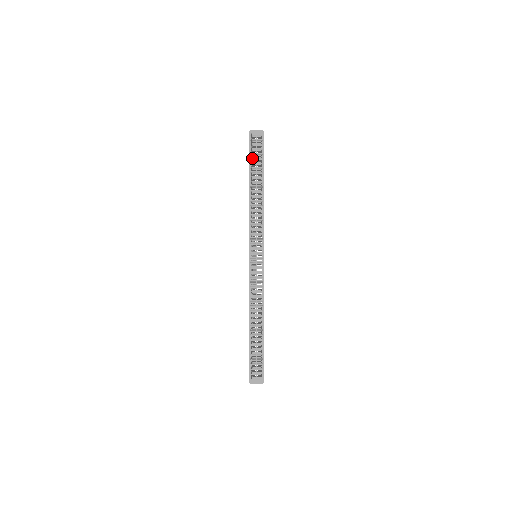
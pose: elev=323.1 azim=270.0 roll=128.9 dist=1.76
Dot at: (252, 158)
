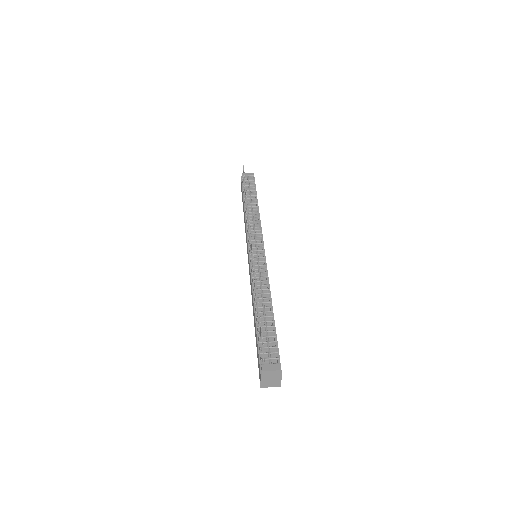
Dot at: occluded
